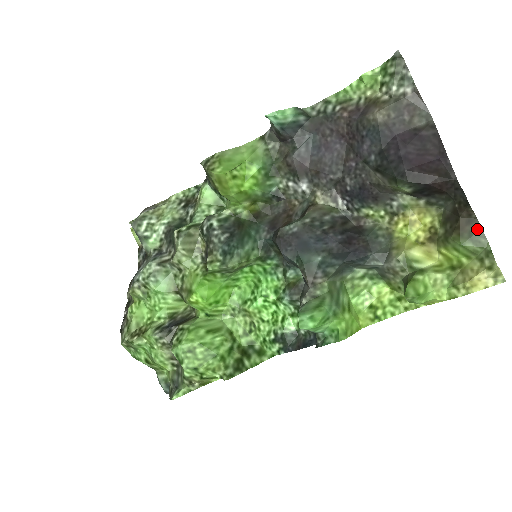
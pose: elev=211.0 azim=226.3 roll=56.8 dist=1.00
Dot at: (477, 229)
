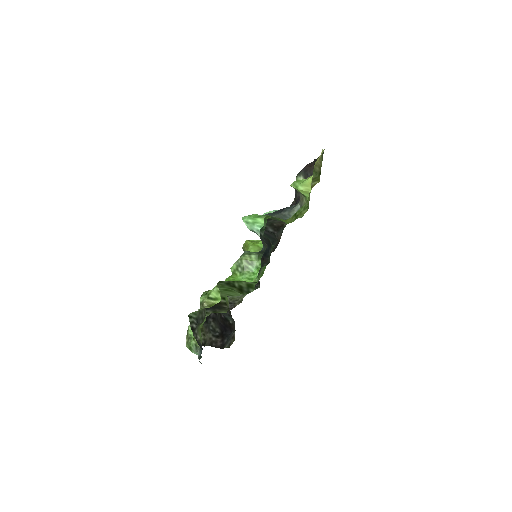
Dot at: occluded
